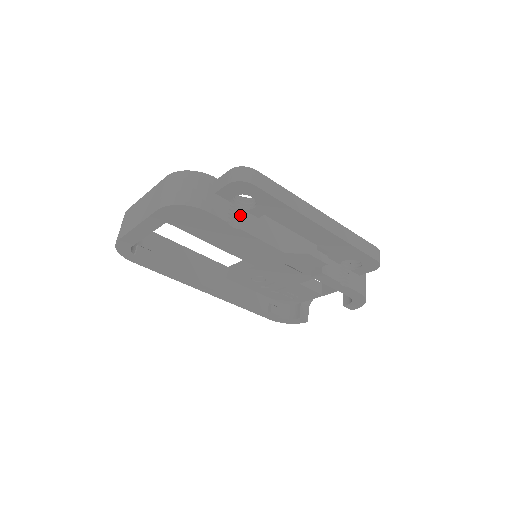
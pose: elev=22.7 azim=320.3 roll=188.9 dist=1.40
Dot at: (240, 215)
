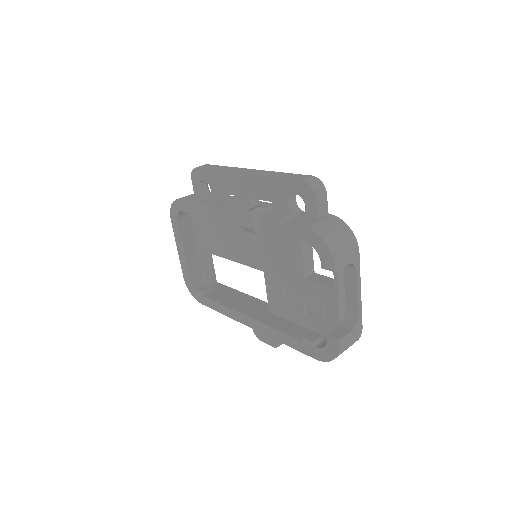
Dot at: (204, 199)
